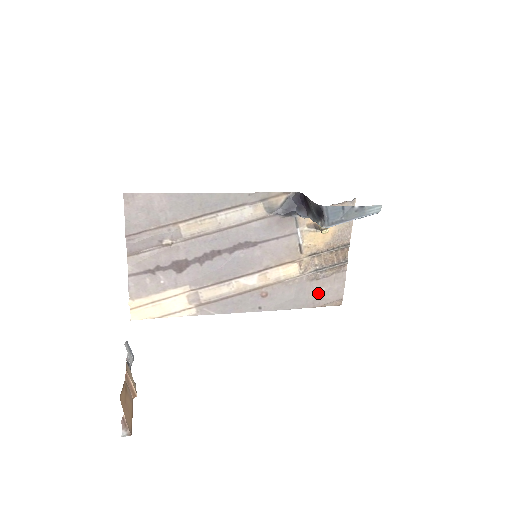
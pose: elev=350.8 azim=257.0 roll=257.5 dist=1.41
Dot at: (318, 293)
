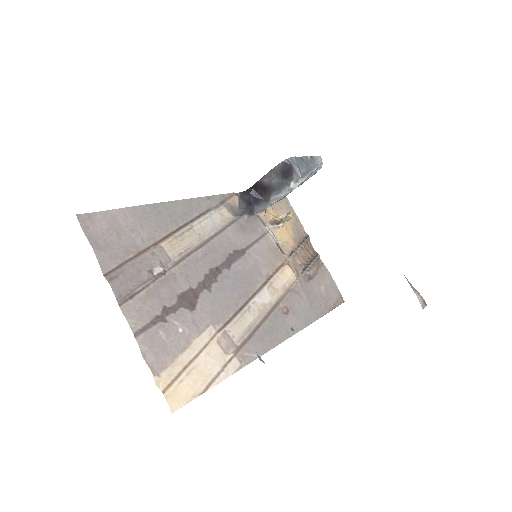
Dot at: (322, 294)
